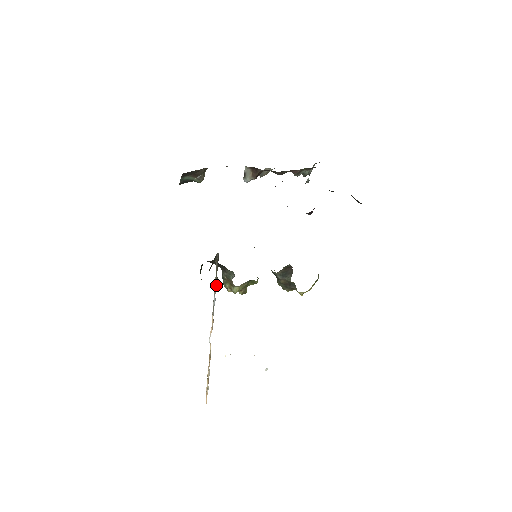
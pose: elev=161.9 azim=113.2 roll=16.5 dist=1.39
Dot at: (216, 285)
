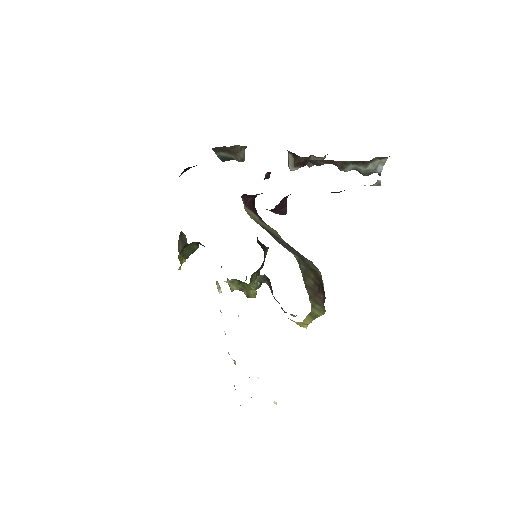
Dot at: occluded
